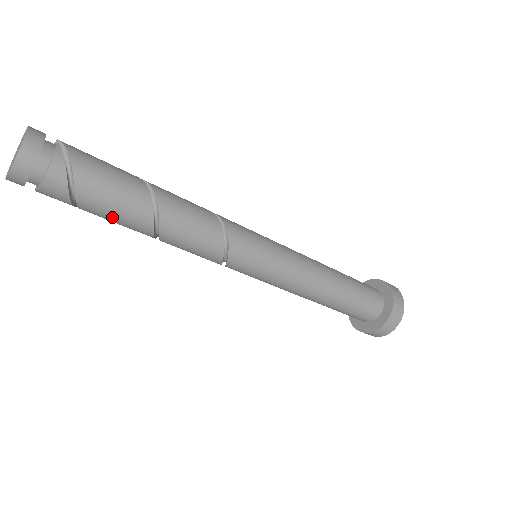
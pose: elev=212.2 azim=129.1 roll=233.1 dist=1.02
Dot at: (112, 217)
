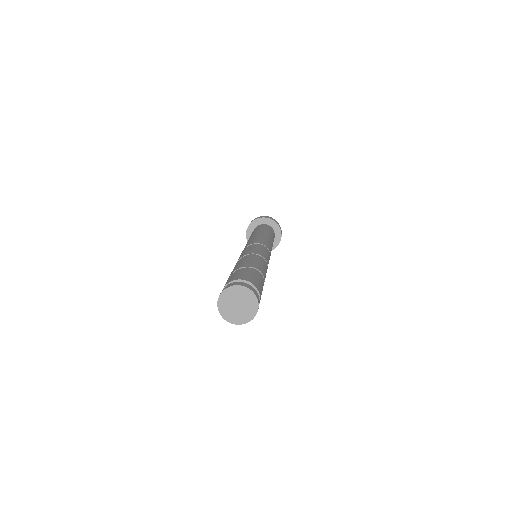
Dot at: occluded
